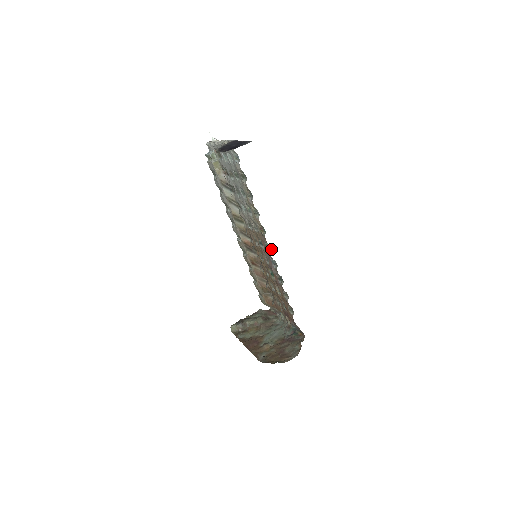
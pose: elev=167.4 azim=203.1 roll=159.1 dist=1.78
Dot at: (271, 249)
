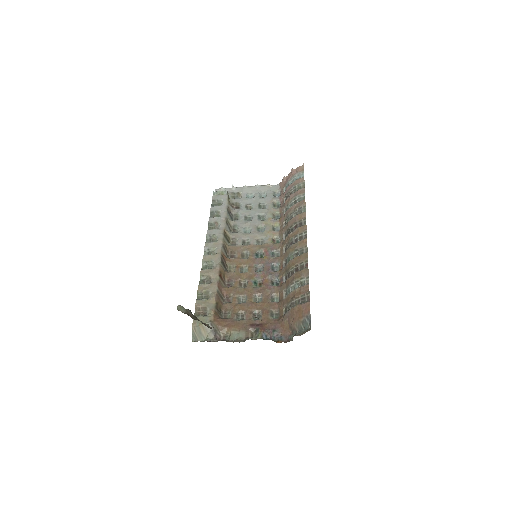
Dot at: (278, 256)
